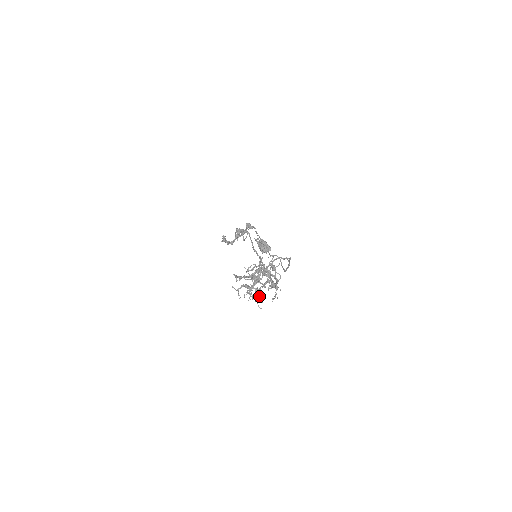
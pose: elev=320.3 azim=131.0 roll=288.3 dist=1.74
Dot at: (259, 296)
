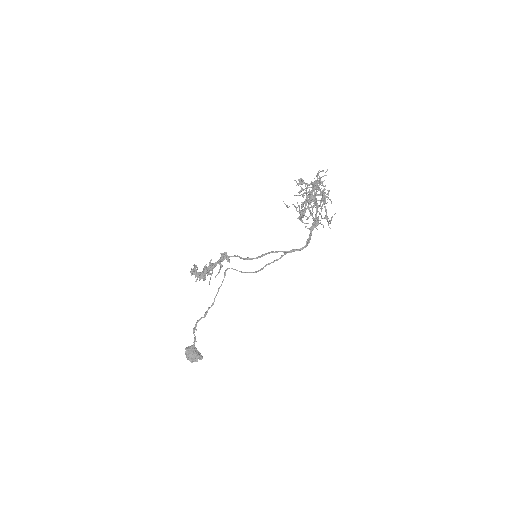
Dot at: (325, 203)
